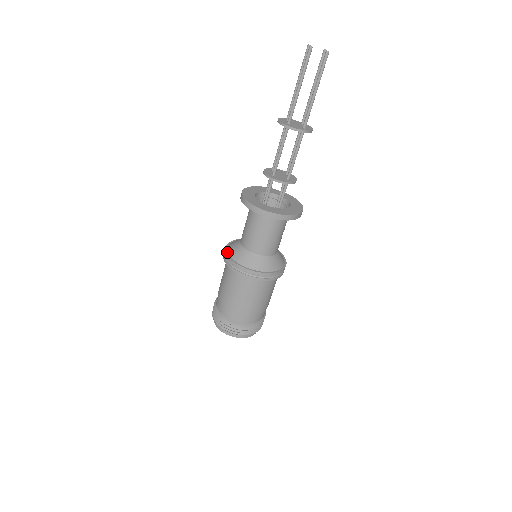
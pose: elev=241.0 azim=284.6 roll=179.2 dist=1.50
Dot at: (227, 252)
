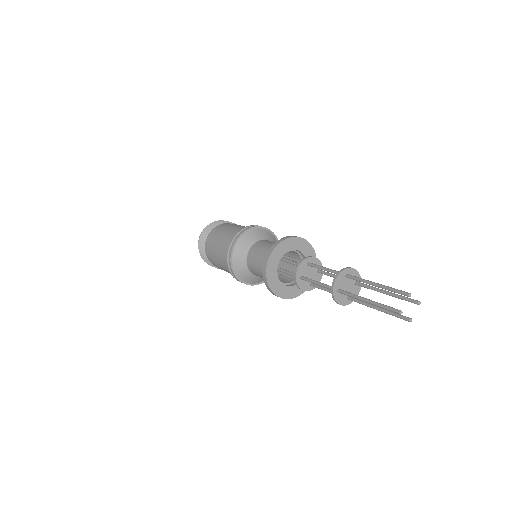
Dot at: (233, 249)
